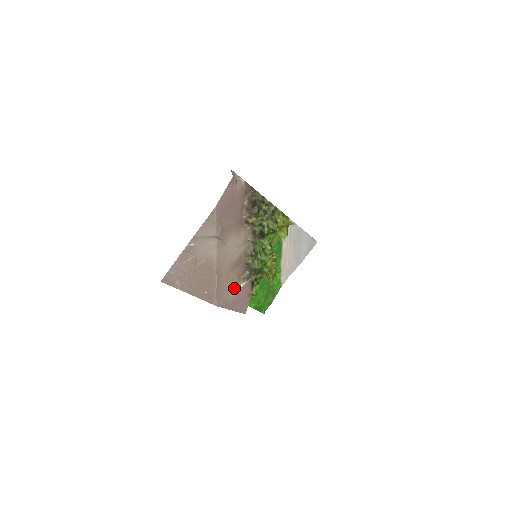
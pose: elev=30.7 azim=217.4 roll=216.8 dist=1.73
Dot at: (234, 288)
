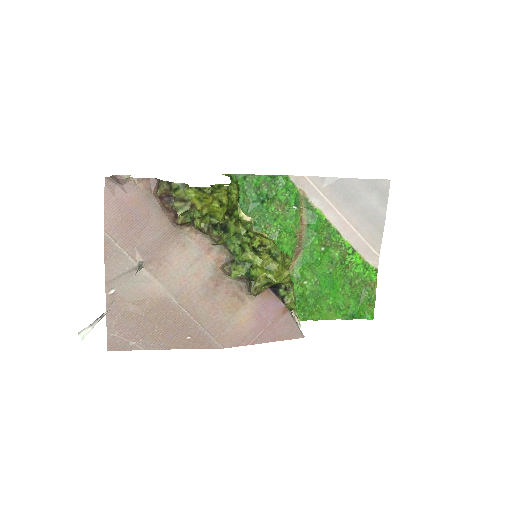
Dot at: (241, 314)
